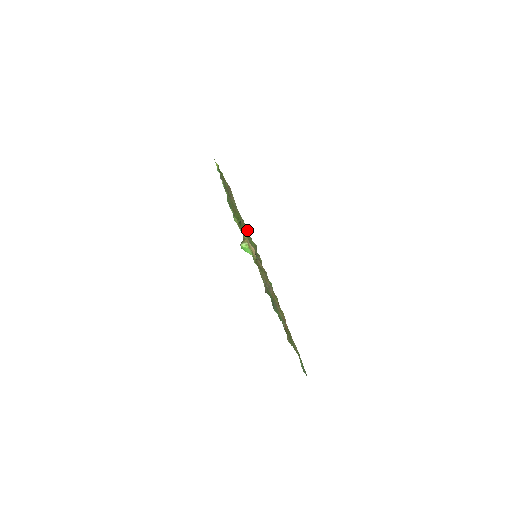
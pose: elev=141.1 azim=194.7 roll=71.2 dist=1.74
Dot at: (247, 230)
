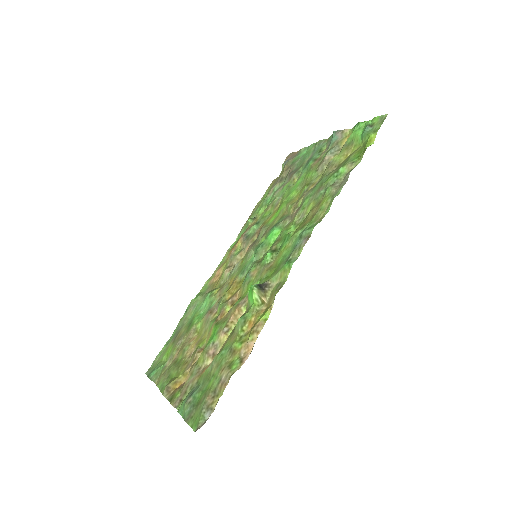
Dot at: (292, 185)
